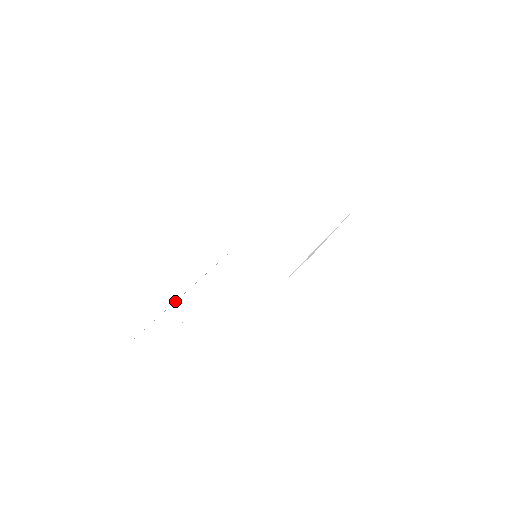
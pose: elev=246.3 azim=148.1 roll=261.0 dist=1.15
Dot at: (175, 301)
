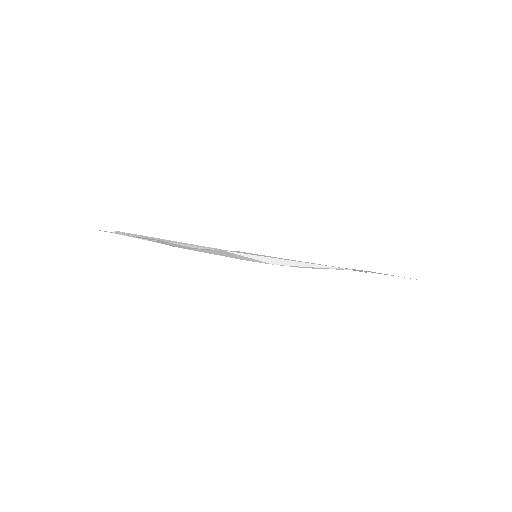
Dot at: (177, 244)
